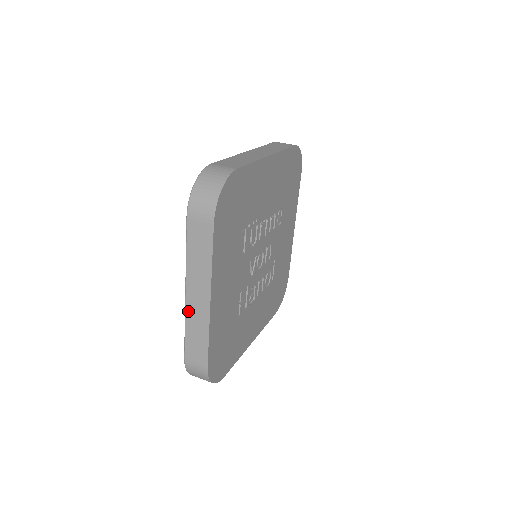
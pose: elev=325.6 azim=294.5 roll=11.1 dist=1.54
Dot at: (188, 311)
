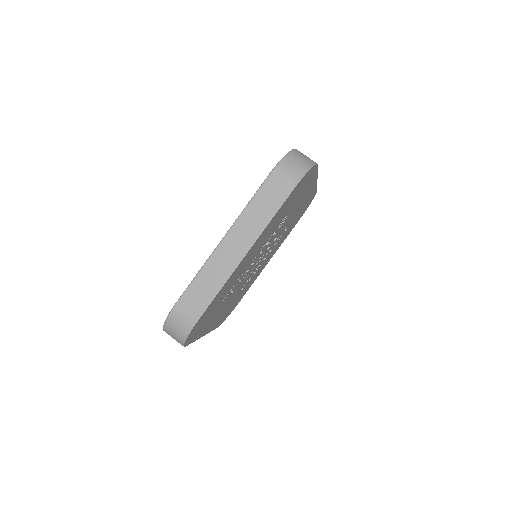
Dot at: occluded
